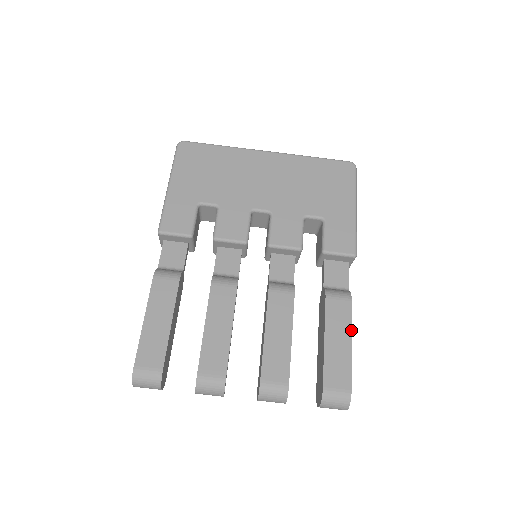
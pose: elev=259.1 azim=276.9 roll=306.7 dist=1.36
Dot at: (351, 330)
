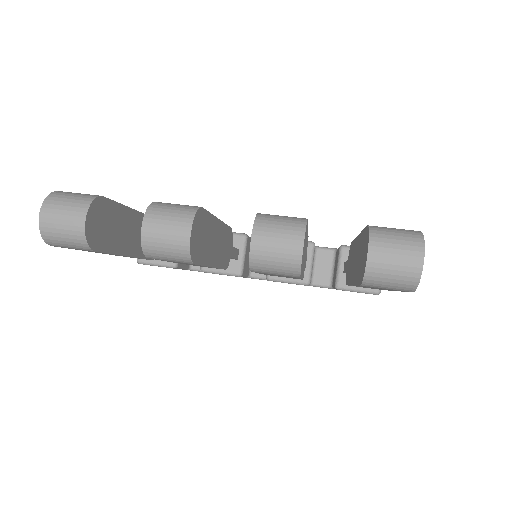
Dot at: occluded
